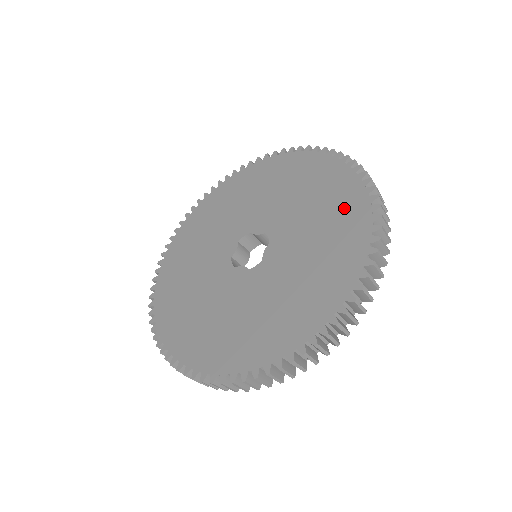
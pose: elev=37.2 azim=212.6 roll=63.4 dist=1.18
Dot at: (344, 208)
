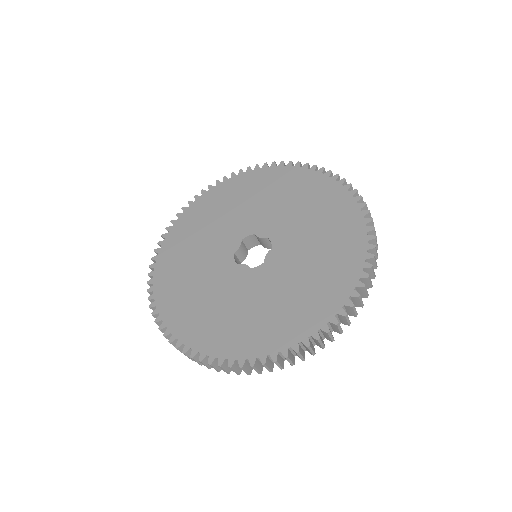
Dot at: (343, 232)
